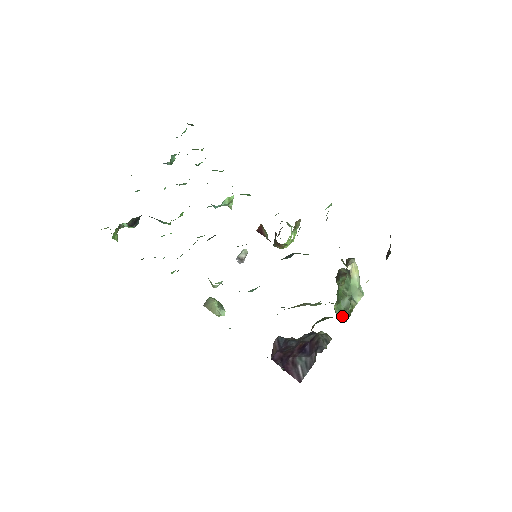
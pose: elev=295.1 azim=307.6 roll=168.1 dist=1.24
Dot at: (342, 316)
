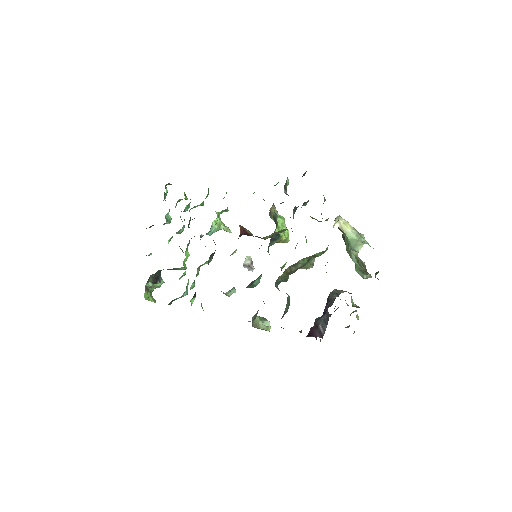
Dot at: (364, 274)
